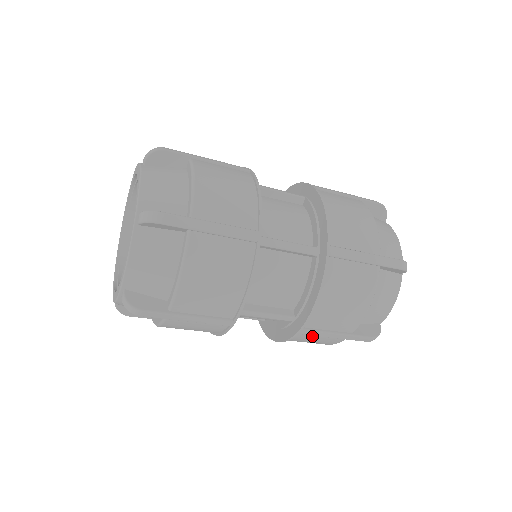
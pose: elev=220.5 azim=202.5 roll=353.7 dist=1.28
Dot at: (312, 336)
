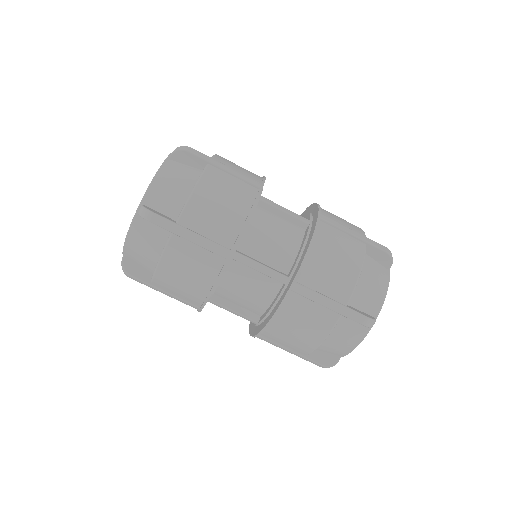
Dot at: (305, 303)
